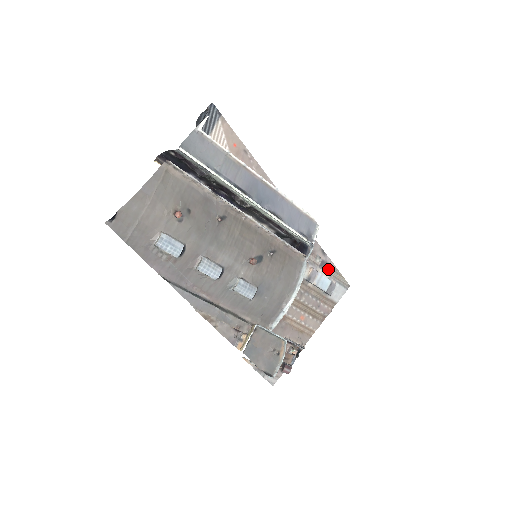
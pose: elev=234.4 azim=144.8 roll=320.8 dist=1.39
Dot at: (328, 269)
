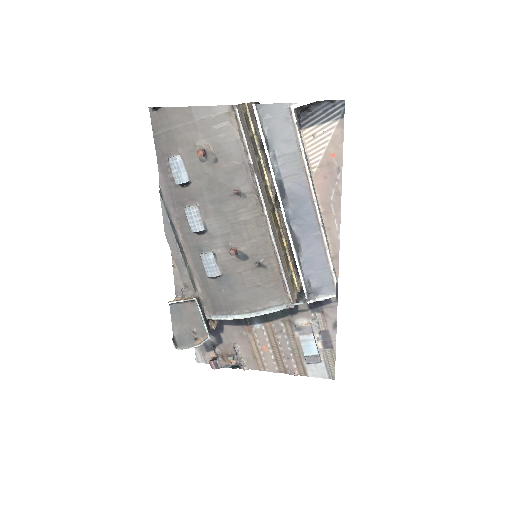
Dot at: (318, 340)
